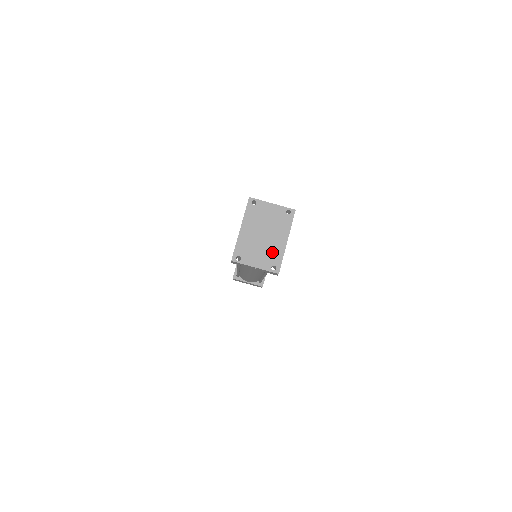
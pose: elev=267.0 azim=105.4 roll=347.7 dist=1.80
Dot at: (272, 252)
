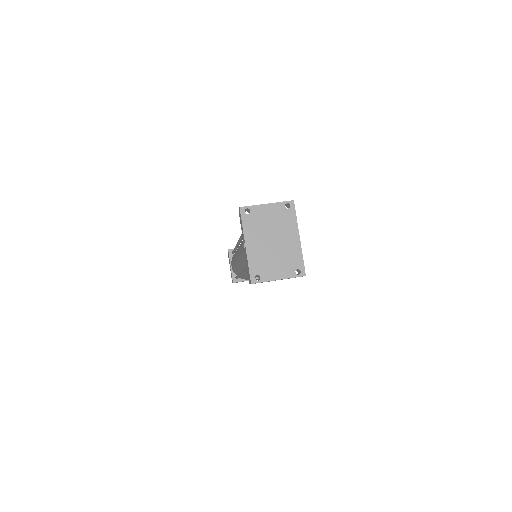
Dot at: (289, 256)
